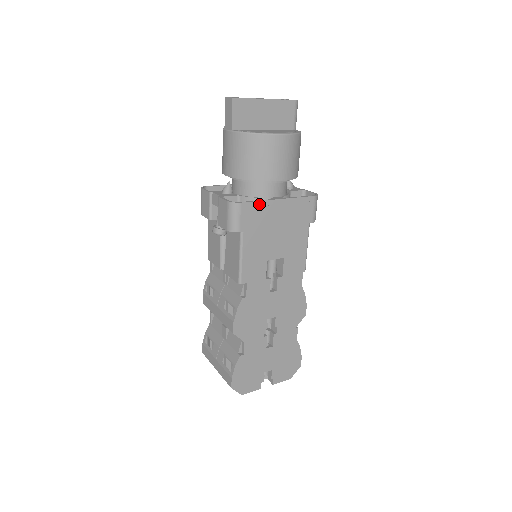
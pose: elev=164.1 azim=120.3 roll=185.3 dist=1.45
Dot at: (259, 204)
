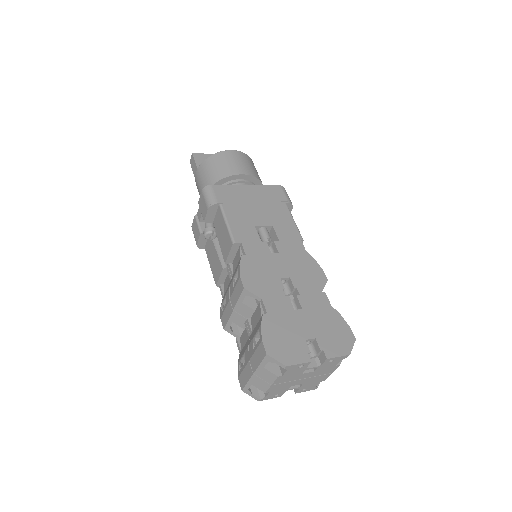
Dot at: (229, 187)
